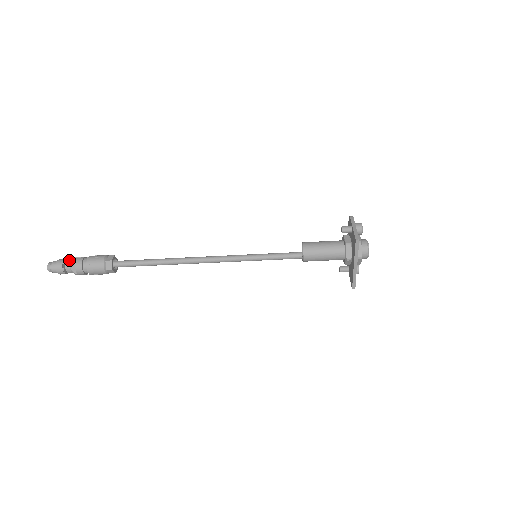
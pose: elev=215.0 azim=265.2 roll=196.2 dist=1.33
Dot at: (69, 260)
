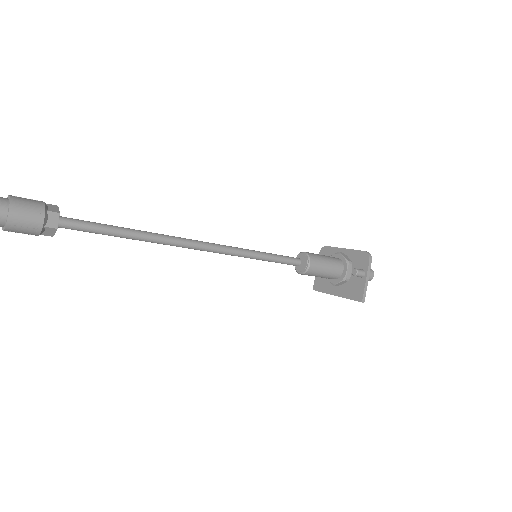
Dot at: out of frame
